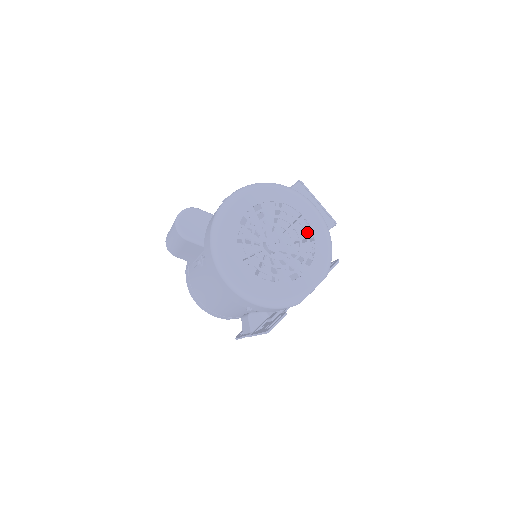
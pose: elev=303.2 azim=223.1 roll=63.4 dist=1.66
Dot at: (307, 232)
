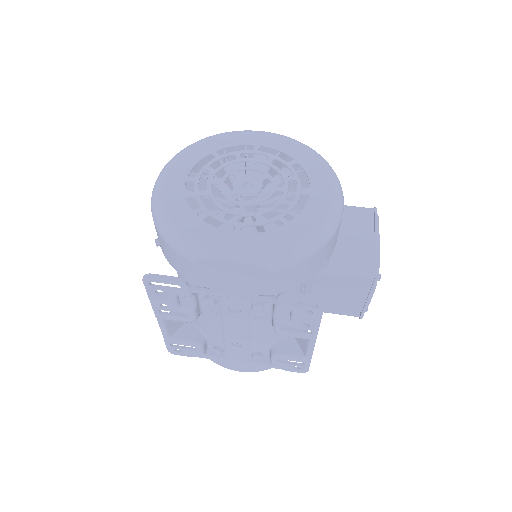
Dot at: (295, 205)
